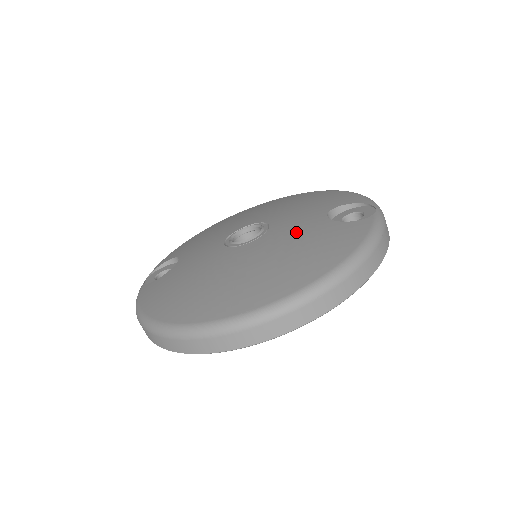
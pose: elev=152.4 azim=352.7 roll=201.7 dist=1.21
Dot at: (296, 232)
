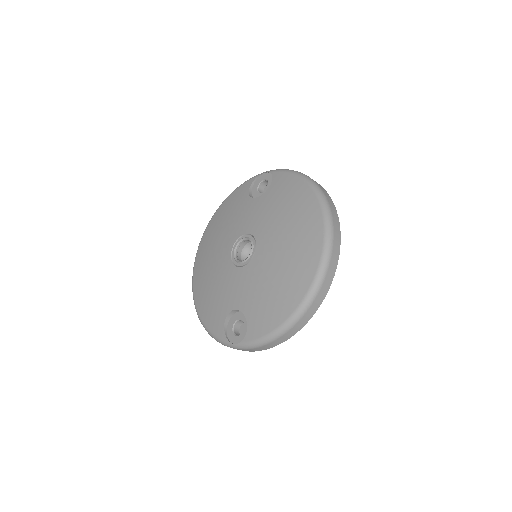
Dot at: (264, 213)
